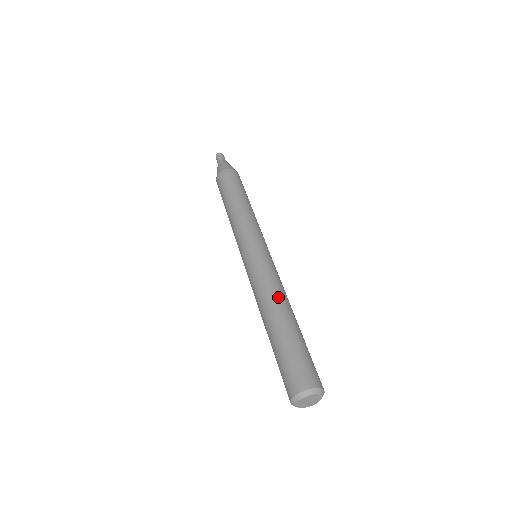
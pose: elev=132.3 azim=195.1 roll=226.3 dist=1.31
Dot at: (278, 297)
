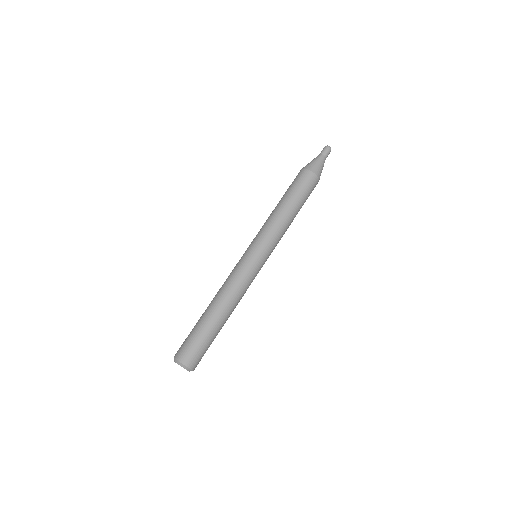
Dot at: (221, 295)
